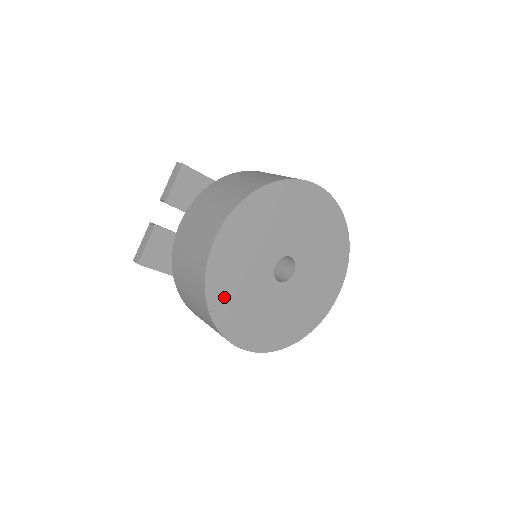
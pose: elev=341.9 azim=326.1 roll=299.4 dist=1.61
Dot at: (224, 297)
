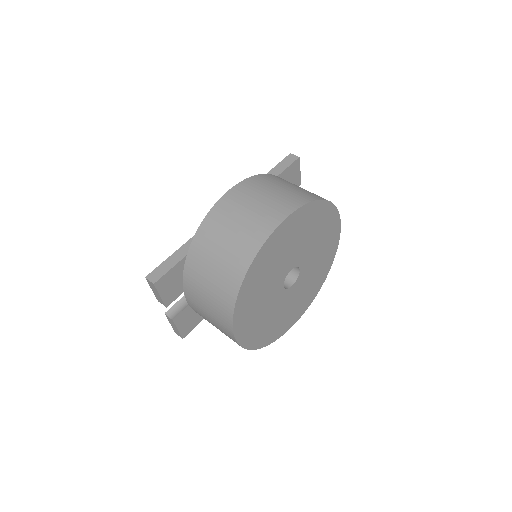
Dot at: (263, 335)
